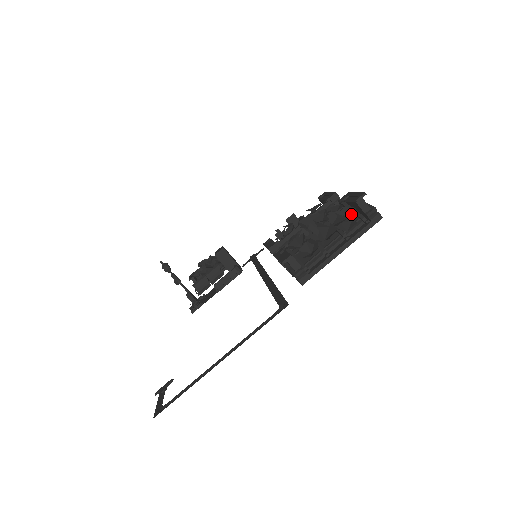
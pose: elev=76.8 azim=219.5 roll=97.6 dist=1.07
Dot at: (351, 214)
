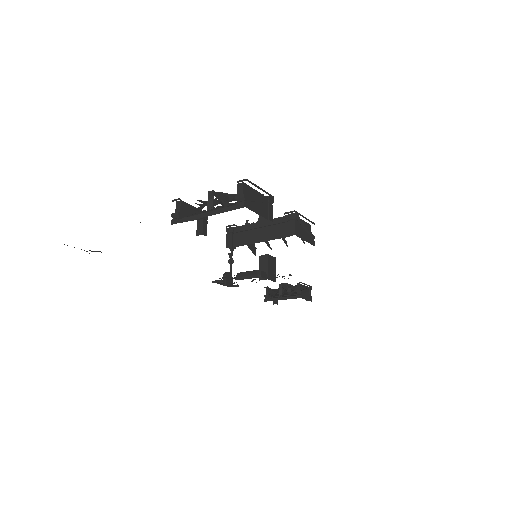
Dot at: occluded
